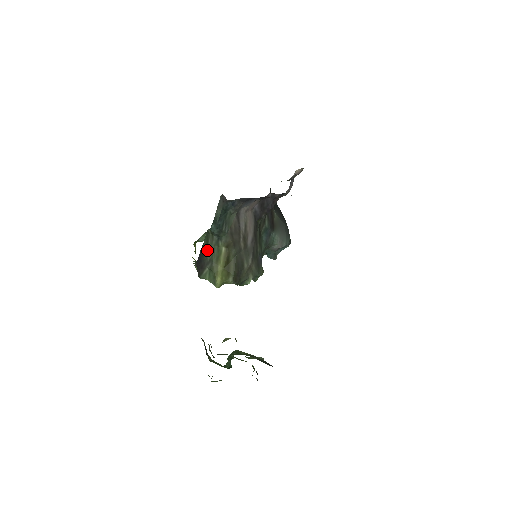
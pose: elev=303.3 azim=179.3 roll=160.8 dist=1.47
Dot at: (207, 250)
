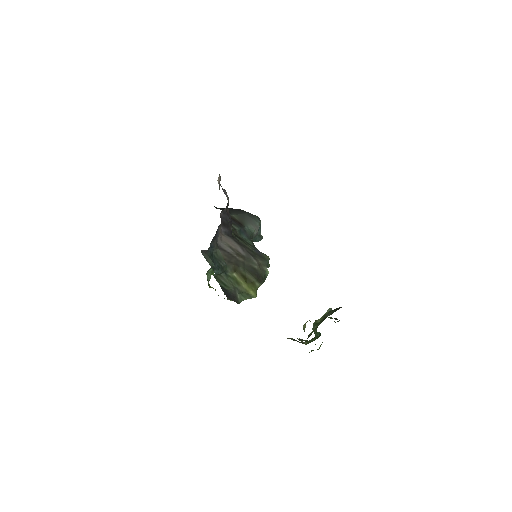
Dot at: (226, 286)
